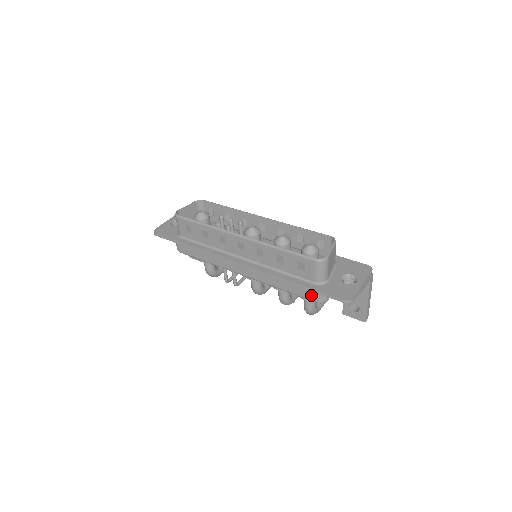
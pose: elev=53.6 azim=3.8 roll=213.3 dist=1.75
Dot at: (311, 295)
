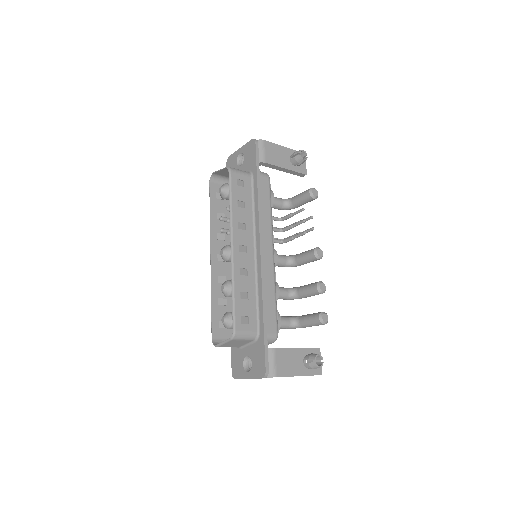
Dot at: occluded
